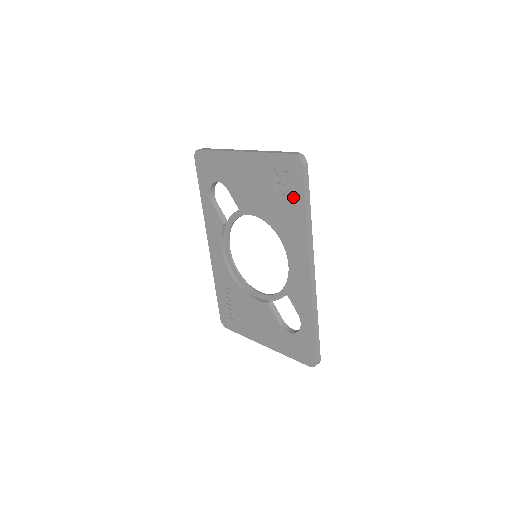
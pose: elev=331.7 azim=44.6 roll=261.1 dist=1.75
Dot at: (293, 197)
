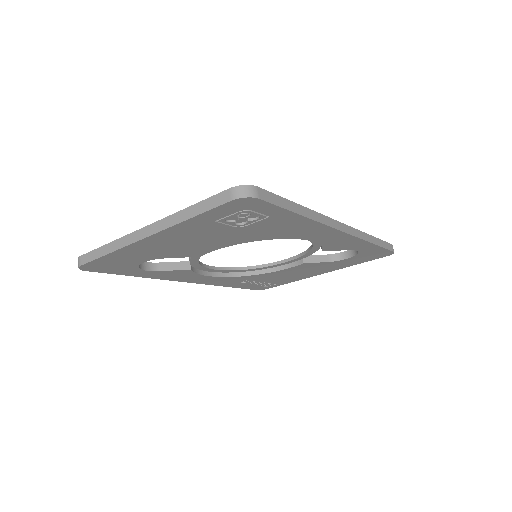
Dot at: (269, 218)
